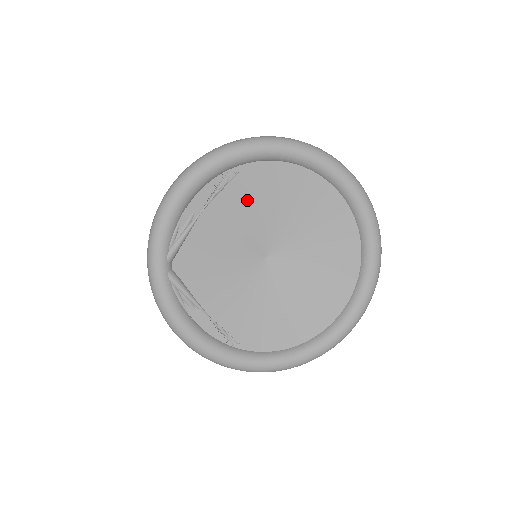
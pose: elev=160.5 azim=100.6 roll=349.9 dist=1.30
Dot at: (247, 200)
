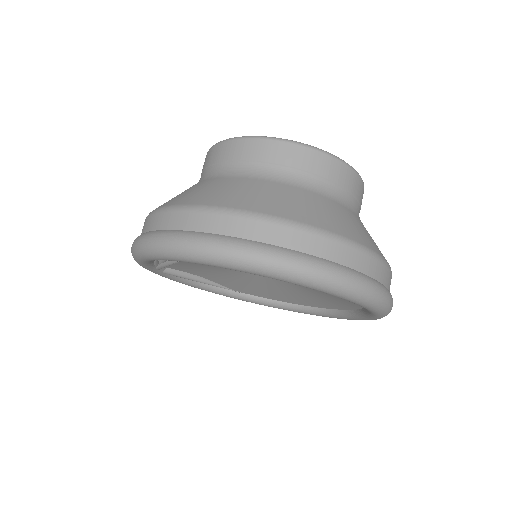
Dot at: occluded
